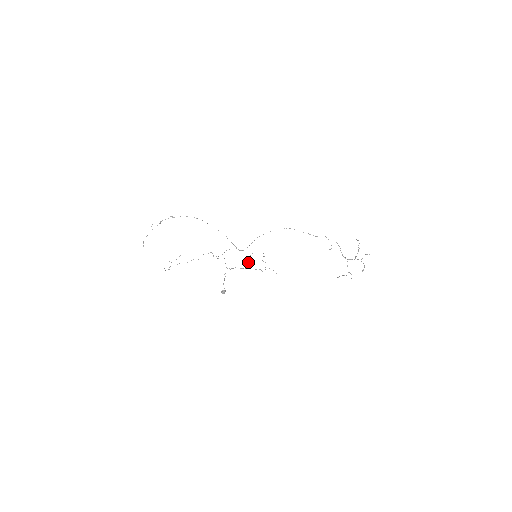
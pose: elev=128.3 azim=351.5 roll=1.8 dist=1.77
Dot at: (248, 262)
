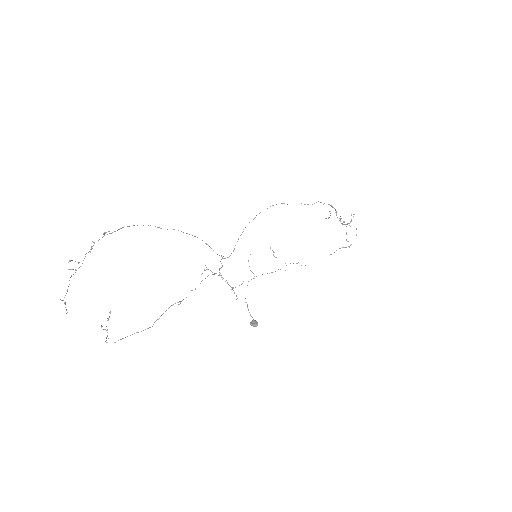
Dot at: occluded
